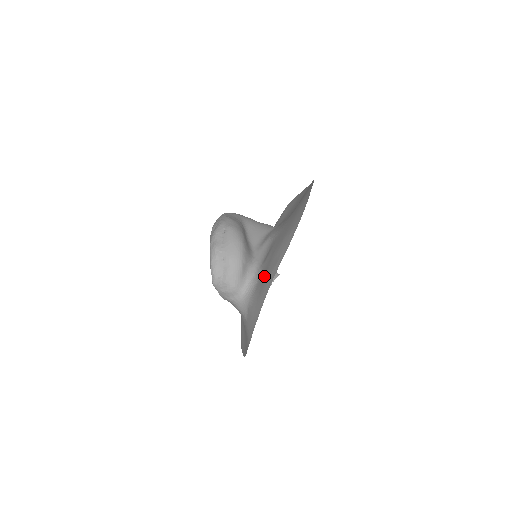
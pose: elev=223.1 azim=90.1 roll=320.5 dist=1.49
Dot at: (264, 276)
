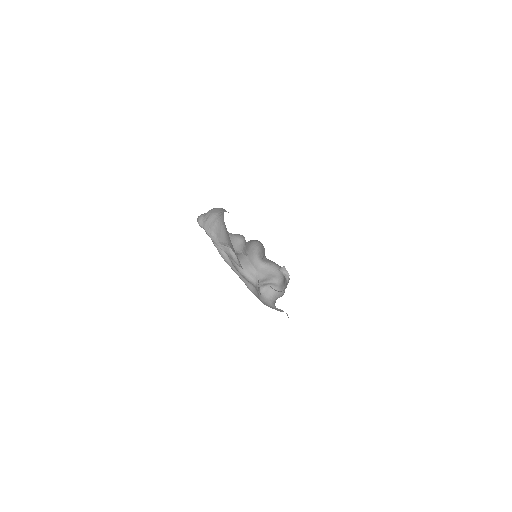
Dot at: occluded
